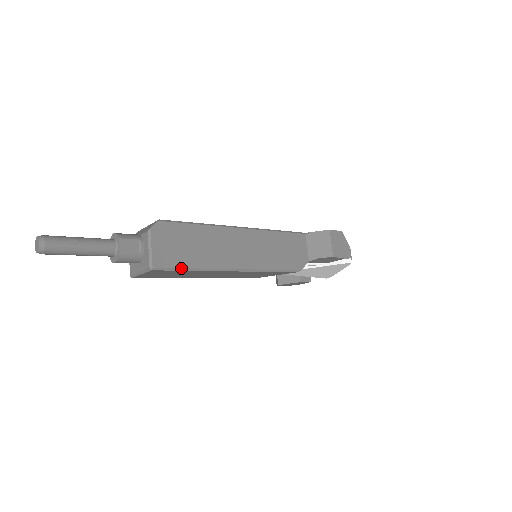
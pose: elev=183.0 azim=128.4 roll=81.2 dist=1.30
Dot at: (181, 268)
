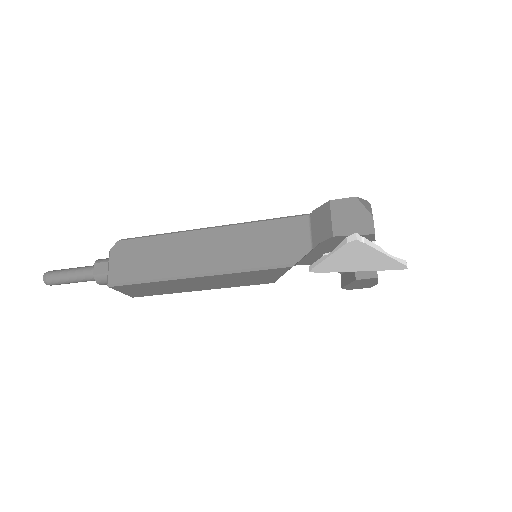
Dot at: (135, 281)
